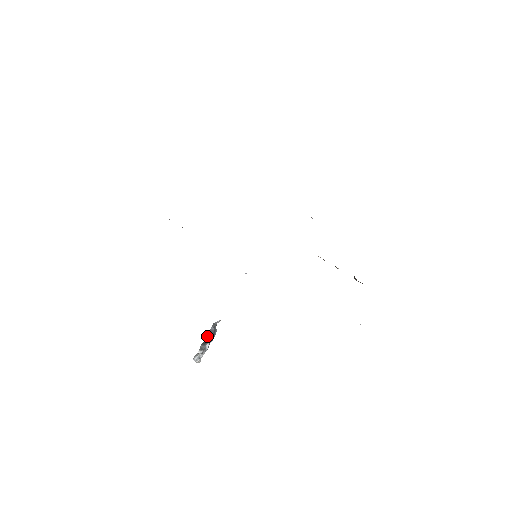
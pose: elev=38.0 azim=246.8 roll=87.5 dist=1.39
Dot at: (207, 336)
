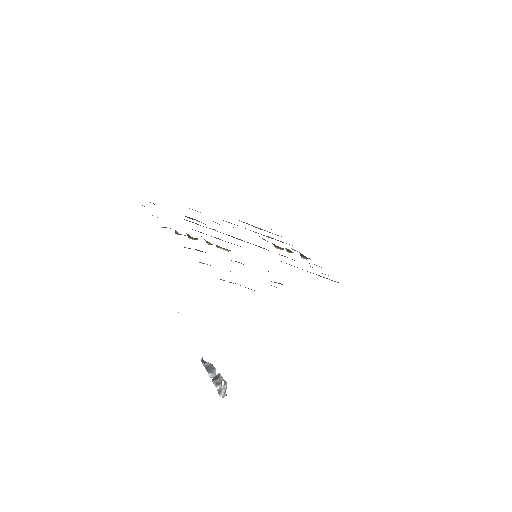
Dot at: (210, 372)
